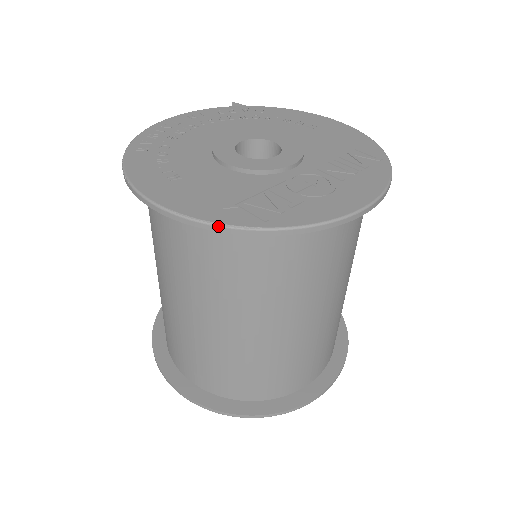
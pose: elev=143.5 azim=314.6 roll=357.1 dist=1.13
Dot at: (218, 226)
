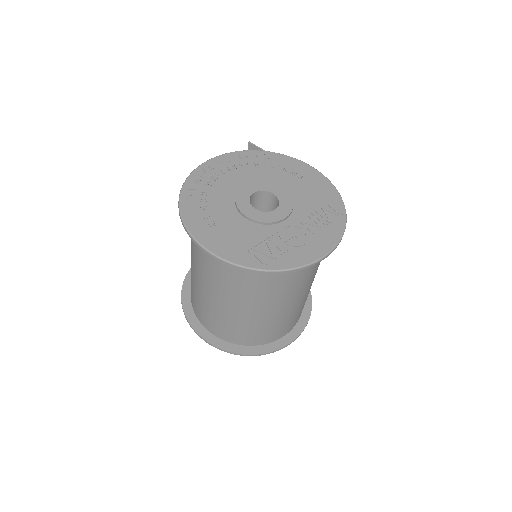
Dot at: (238, 266)
